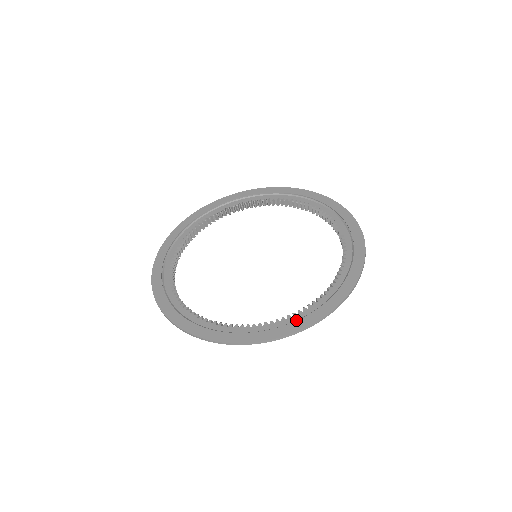
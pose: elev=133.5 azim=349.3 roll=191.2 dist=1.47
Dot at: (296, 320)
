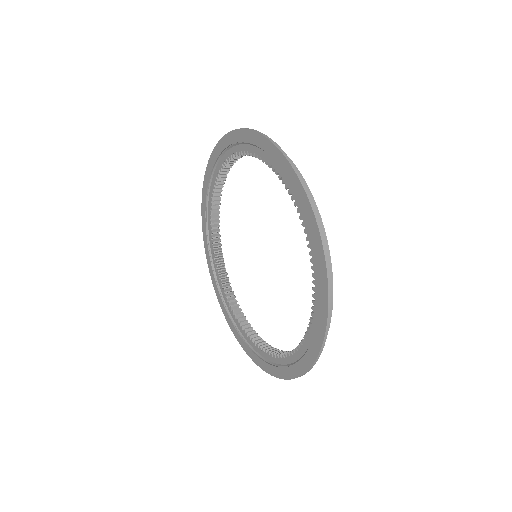
Dot at: (317, 322)
